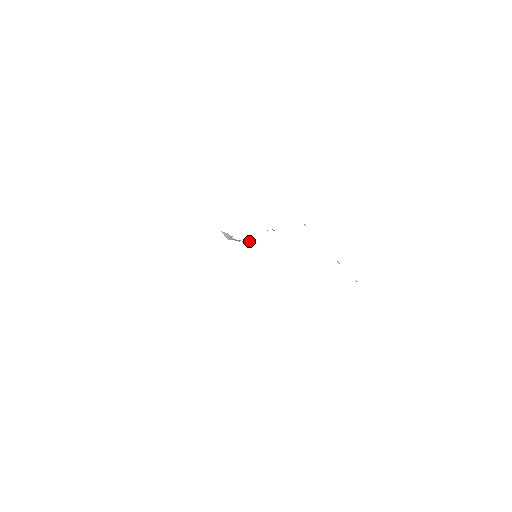
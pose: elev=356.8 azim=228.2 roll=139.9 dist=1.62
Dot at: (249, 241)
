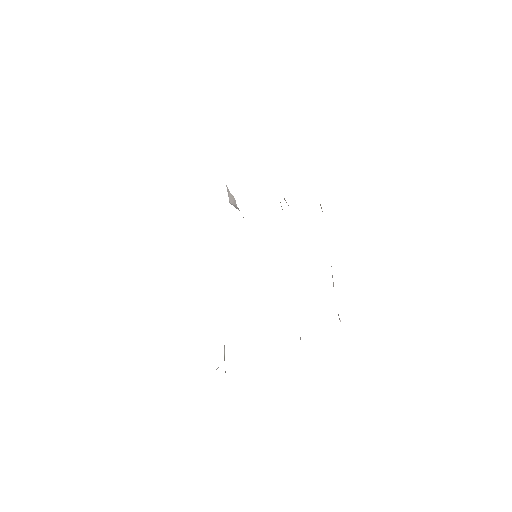
Dot at: occluded
